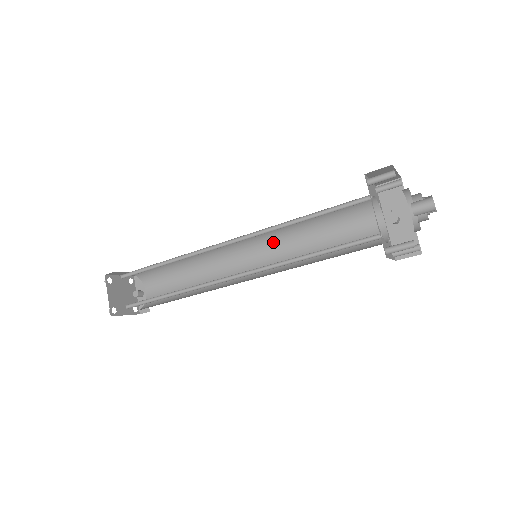
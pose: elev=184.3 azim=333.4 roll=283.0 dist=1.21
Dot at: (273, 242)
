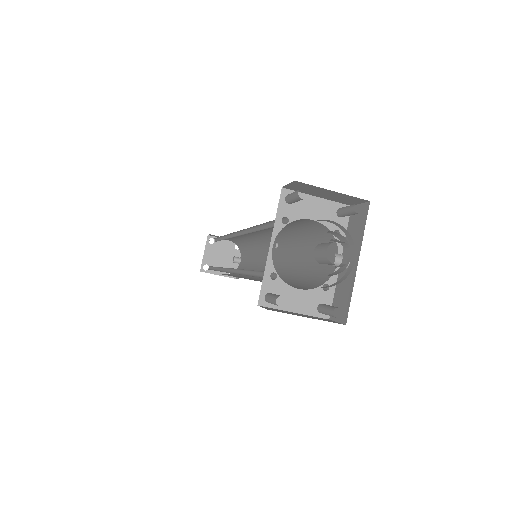
Dot at: (282, 246)
